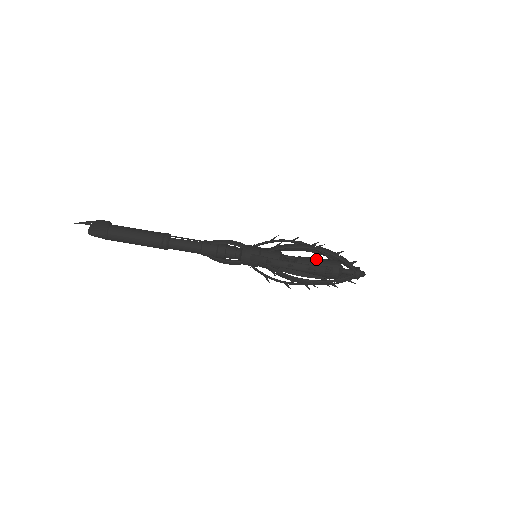
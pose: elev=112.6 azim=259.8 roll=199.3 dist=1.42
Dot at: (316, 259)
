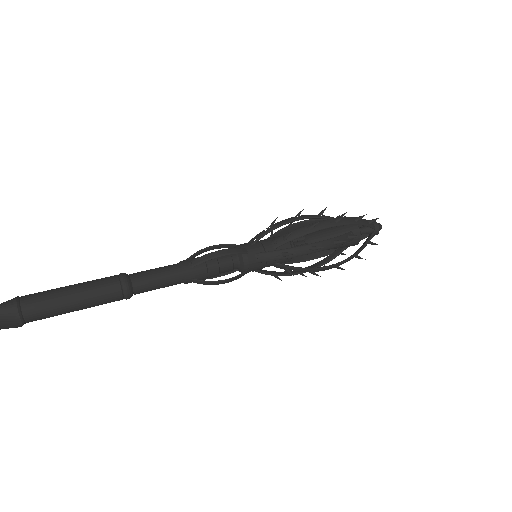
Dot at: occluded
